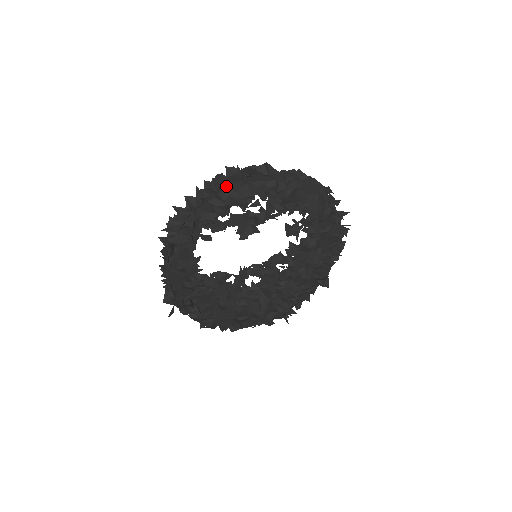
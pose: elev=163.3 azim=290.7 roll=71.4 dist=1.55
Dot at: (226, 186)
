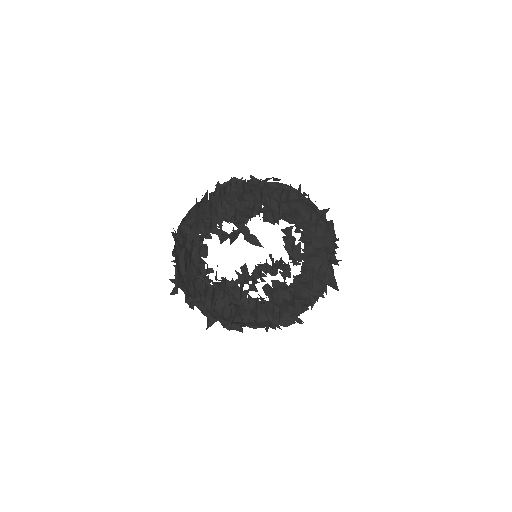
Dot at: (221, 188)
